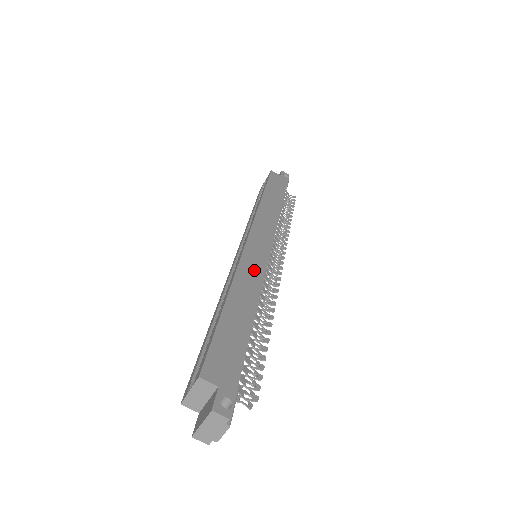
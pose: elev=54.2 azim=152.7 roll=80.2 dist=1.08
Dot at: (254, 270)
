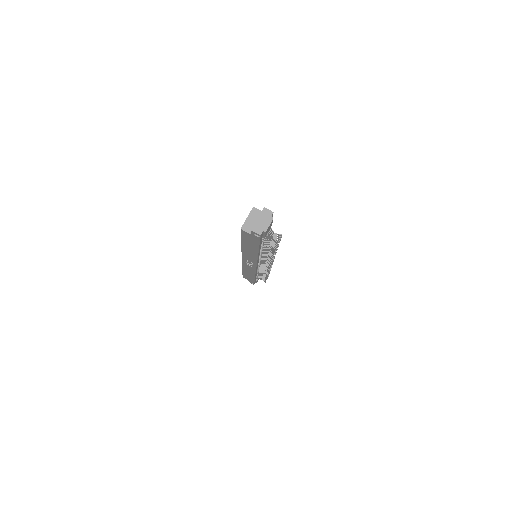
Dot at: occluded
